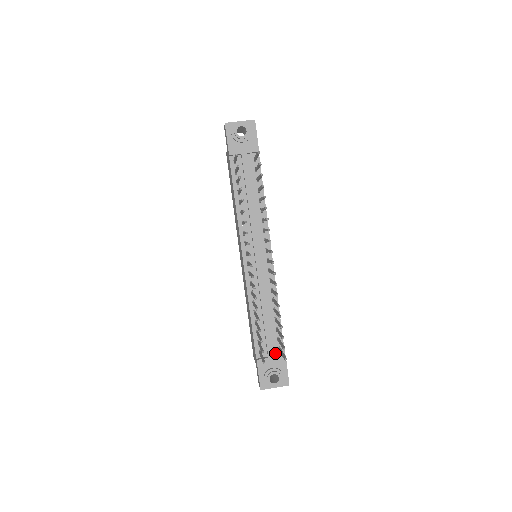
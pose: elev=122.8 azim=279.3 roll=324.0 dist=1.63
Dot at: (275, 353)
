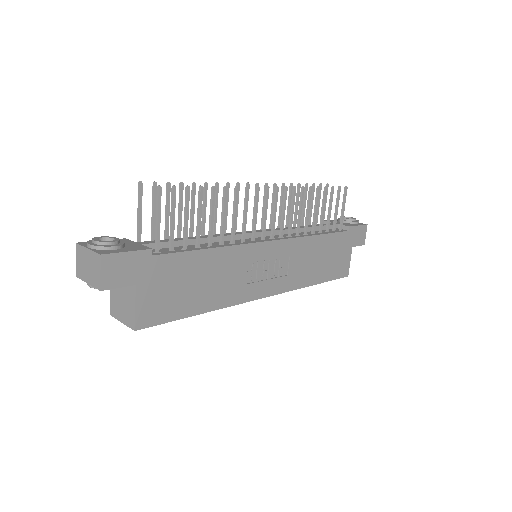
Dot at: occluded
